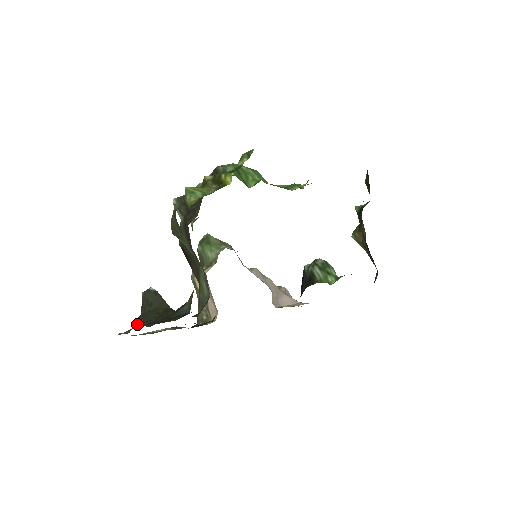
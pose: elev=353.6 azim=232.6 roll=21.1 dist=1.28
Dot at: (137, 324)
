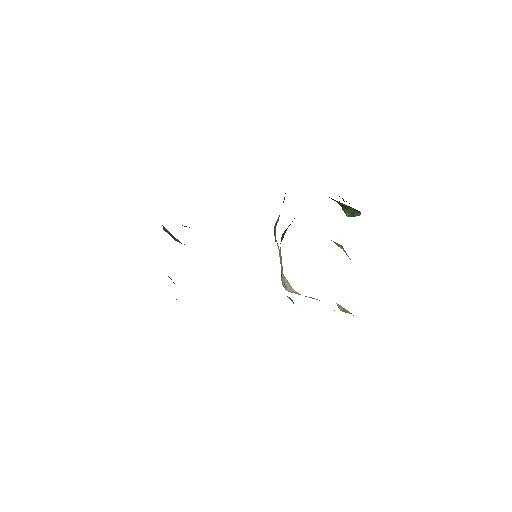
Dot at: occluded
